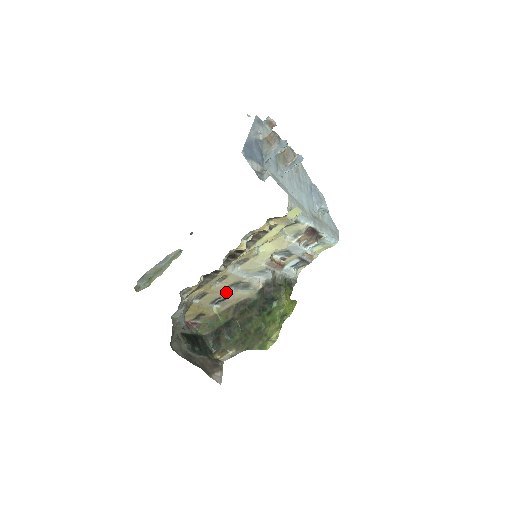
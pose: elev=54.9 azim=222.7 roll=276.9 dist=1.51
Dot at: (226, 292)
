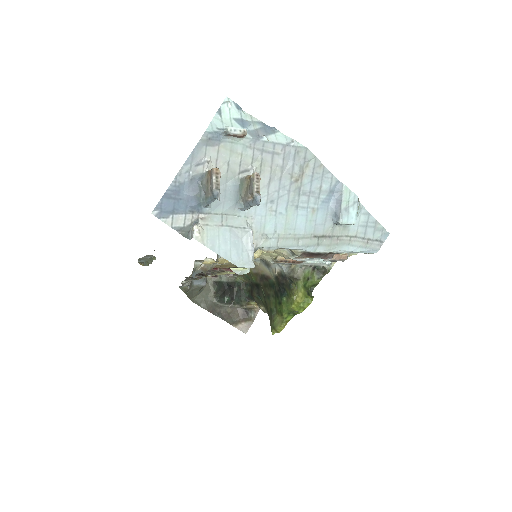
Dot at: occluded
